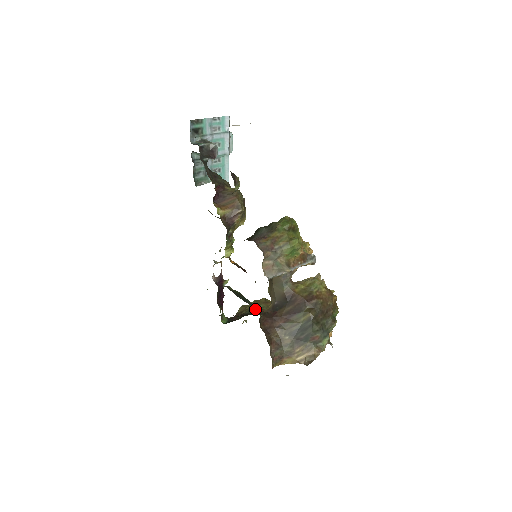
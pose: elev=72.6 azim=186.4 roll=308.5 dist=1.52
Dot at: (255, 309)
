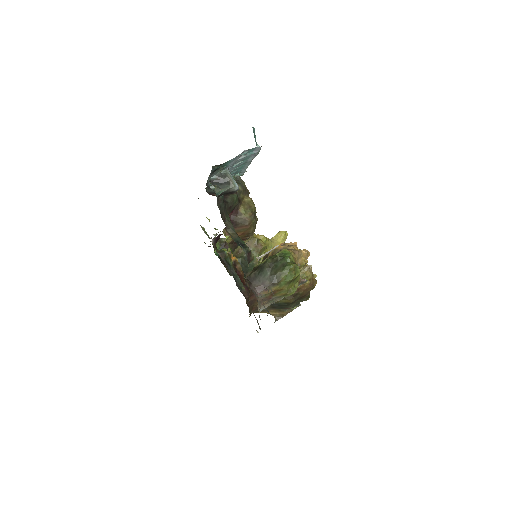
Dot at: occluded
